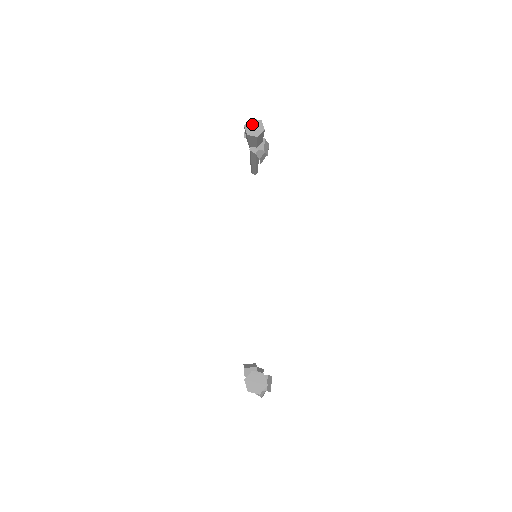
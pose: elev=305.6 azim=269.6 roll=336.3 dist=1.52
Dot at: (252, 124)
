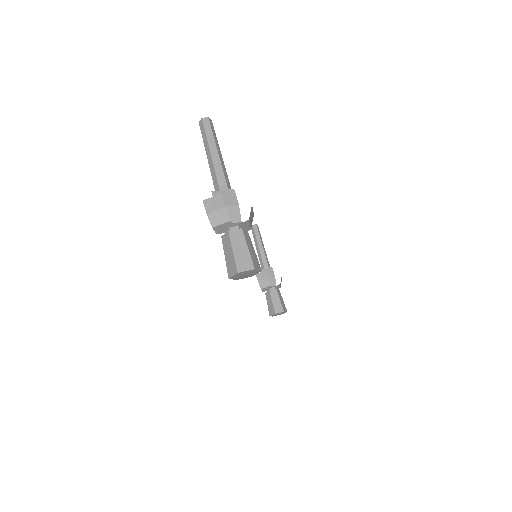
Dot at: (241, 275)
